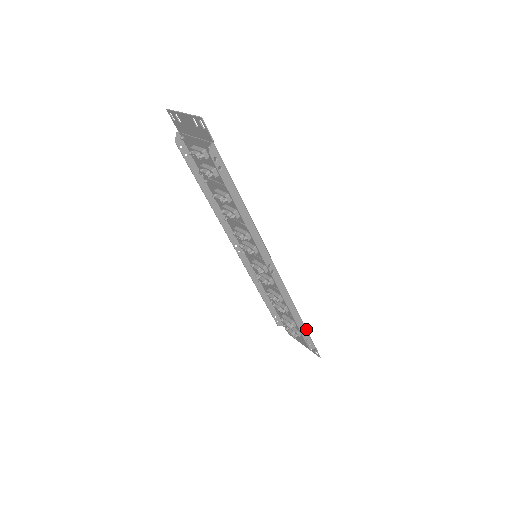
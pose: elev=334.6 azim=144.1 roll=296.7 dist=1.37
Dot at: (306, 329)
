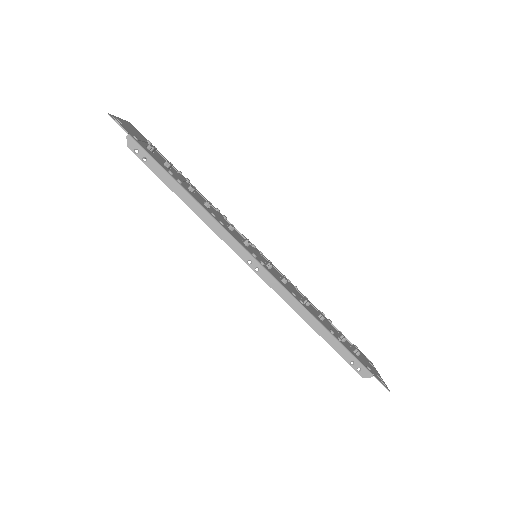
Dot at: (344, 347)
